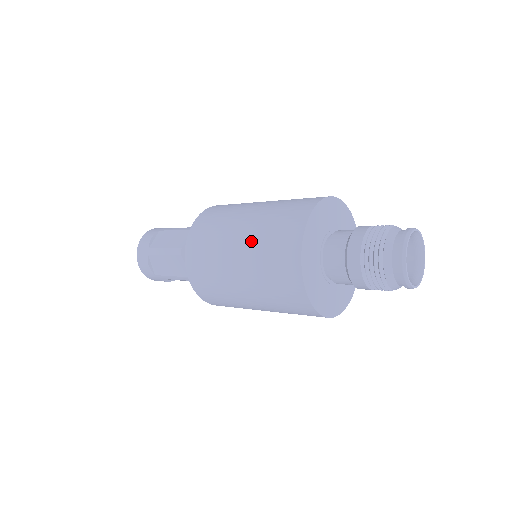
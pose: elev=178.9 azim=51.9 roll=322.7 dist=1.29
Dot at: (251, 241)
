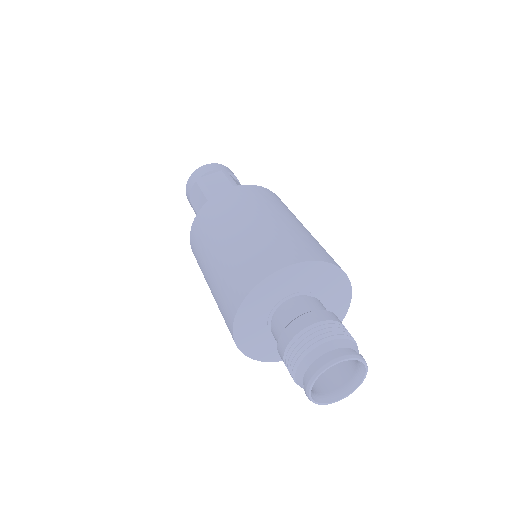
Dot at: (240, 242)
